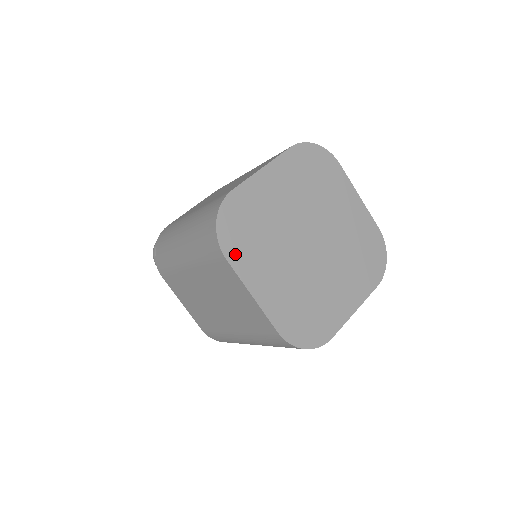
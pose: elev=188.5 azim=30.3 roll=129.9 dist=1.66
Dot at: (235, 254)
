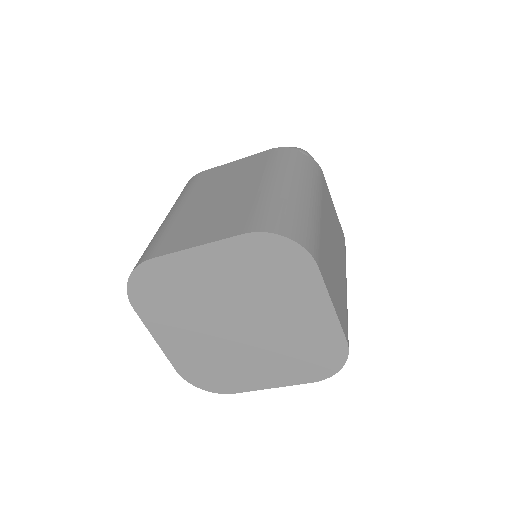
Dot at: (144, 308)
